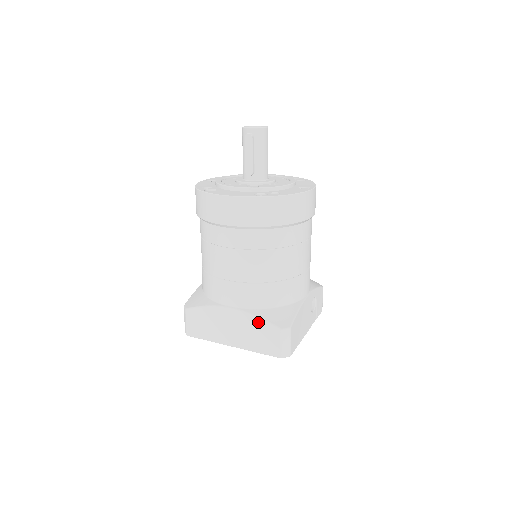
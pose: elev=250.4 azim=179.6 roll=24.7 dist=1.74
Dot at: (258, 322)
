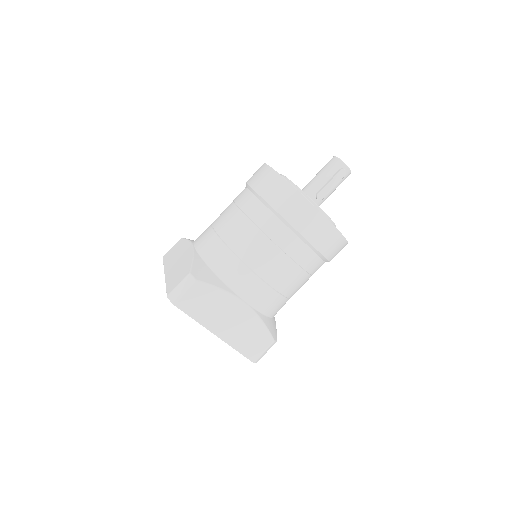
Dot at: (260, 326)
